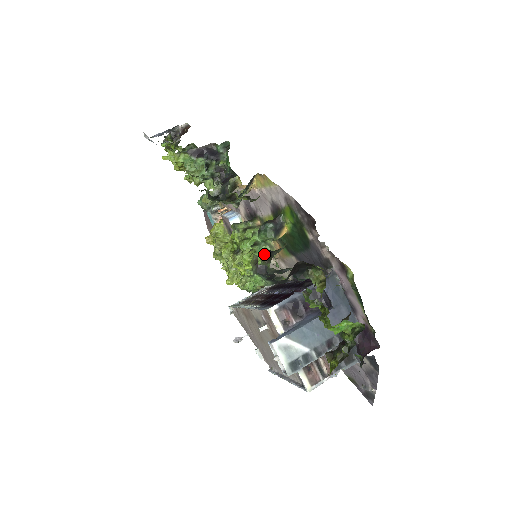
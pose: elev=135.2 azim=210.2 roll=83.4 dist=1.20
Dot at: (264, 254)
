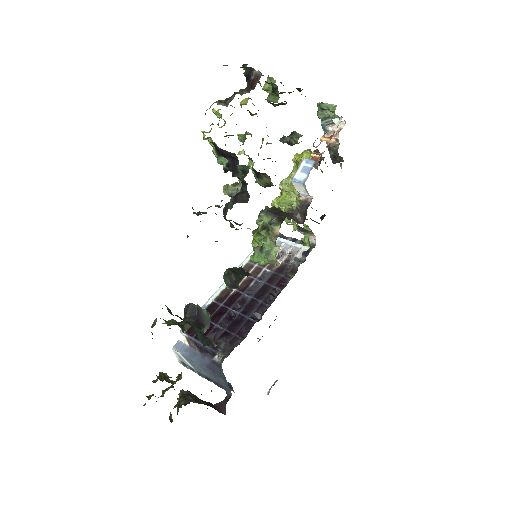
Dot at: (185, 310)
